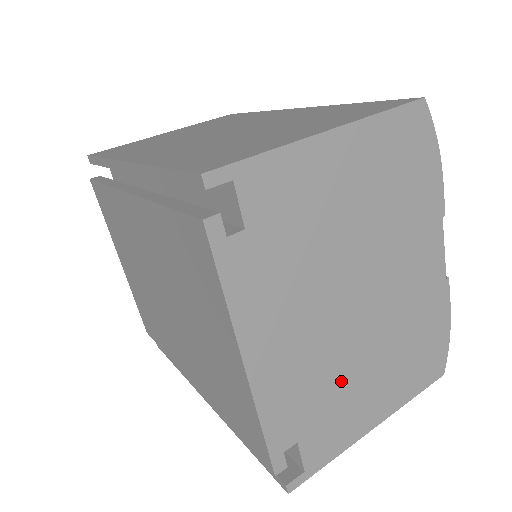
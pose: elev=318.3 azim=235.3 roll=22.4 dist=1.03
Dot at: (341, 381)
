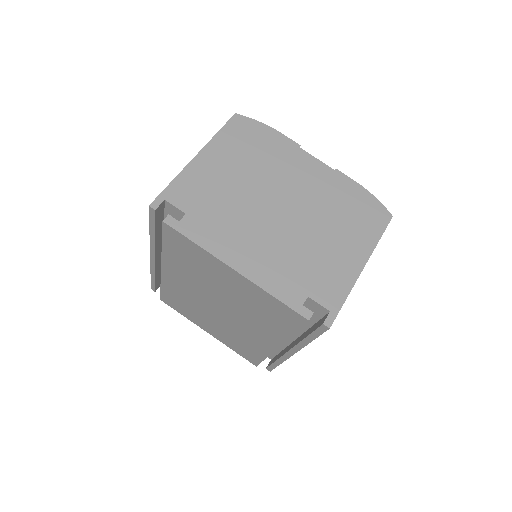
Dot at: (309, 253)
